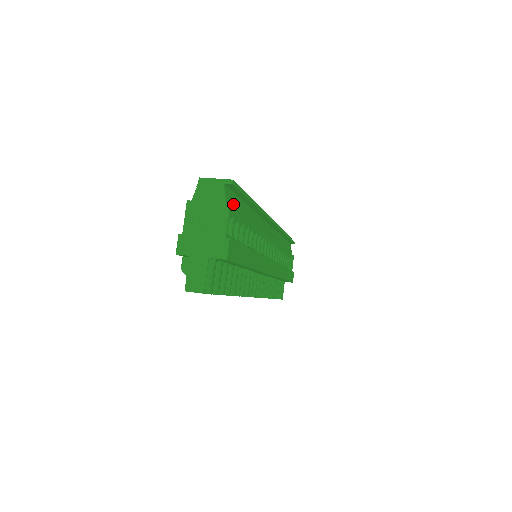
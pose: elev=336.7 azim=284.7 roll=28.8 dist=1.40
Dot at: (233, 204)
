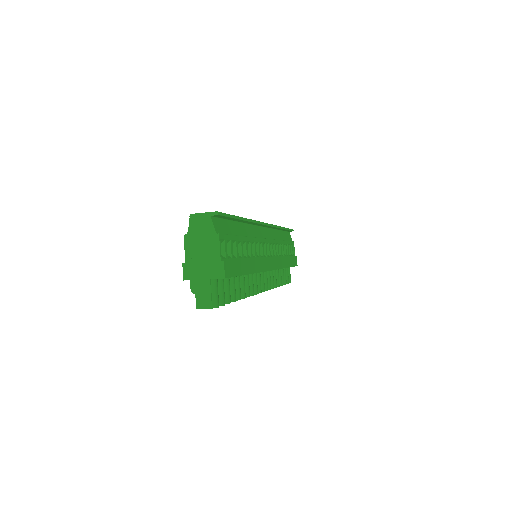
Dot at: (222, 229)
